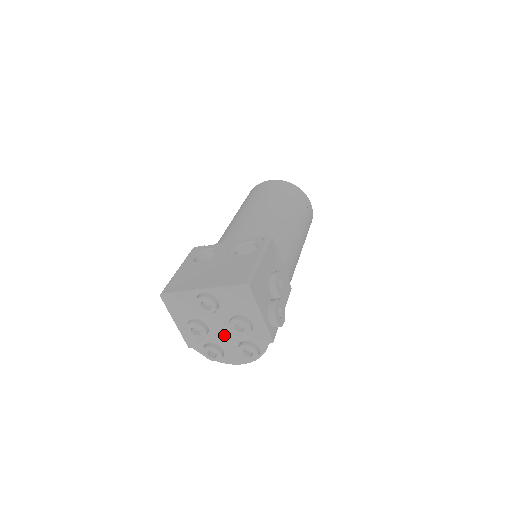
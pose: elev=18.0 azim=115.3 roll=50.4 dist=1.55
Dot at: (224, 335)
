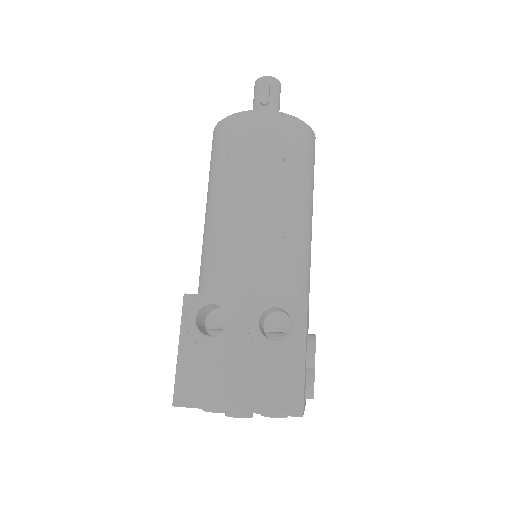
Dot at: occluded
